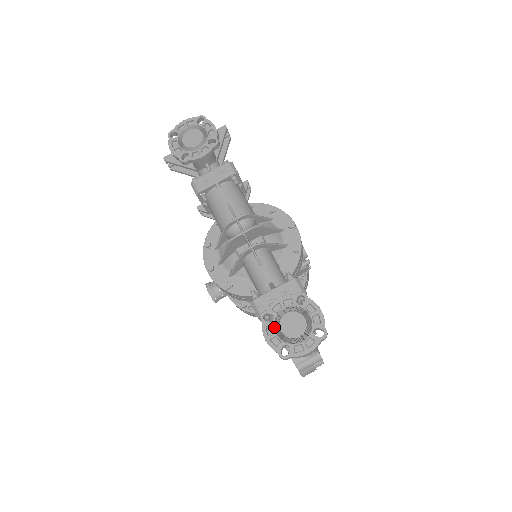
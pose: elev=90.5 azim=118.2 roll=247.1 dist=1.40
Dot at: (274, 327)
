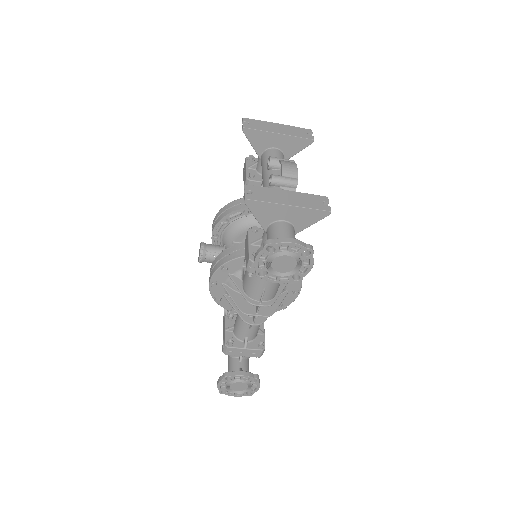
Dot at: (228, 384)
